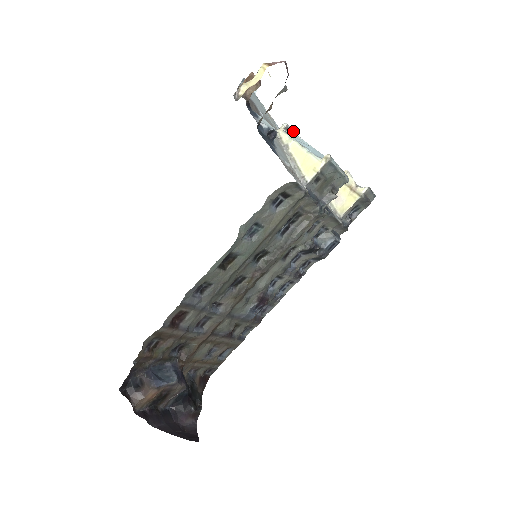
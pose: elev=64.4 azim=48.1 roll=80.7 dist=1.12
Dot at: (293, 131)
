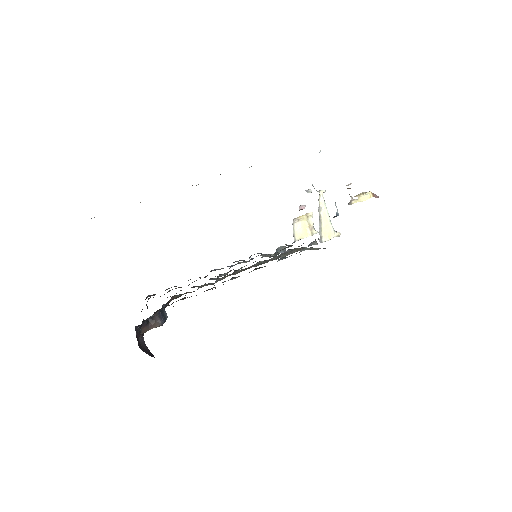
Dot at: occluded
